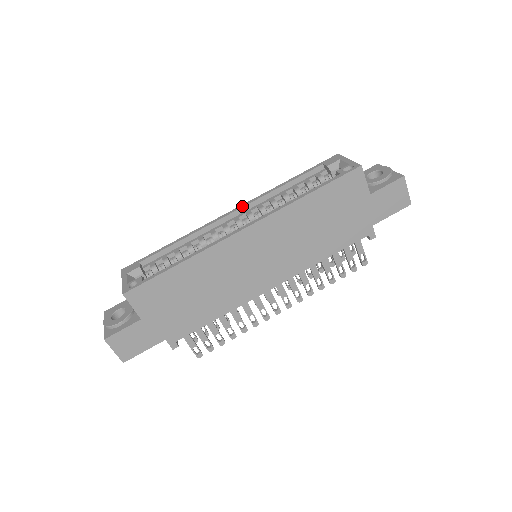
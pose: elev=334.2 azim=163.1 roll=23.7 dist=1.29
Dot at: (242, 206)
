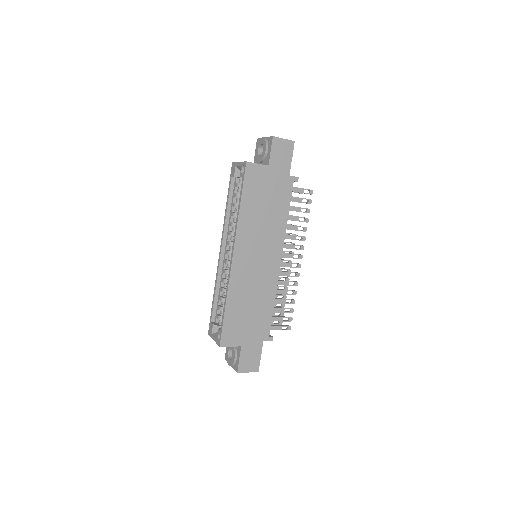
Dot at: (221, 243)
